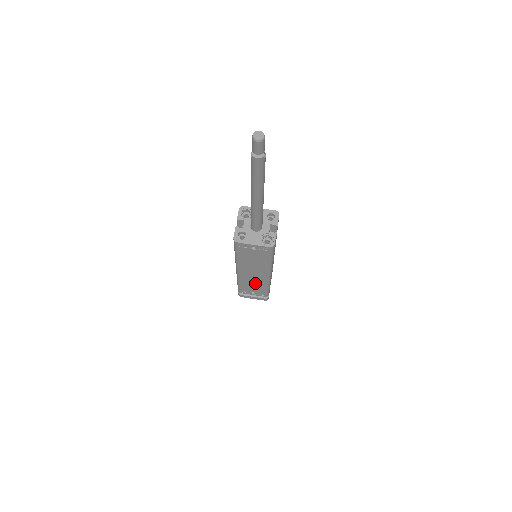
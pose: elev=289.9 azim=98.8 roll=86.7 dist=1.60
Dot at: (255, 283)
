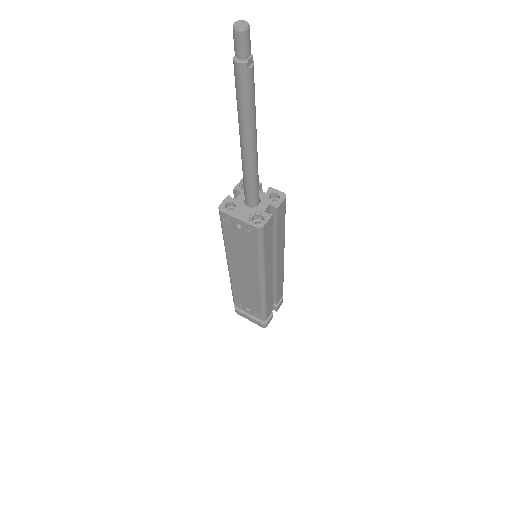
Dot at: (248, 292)
